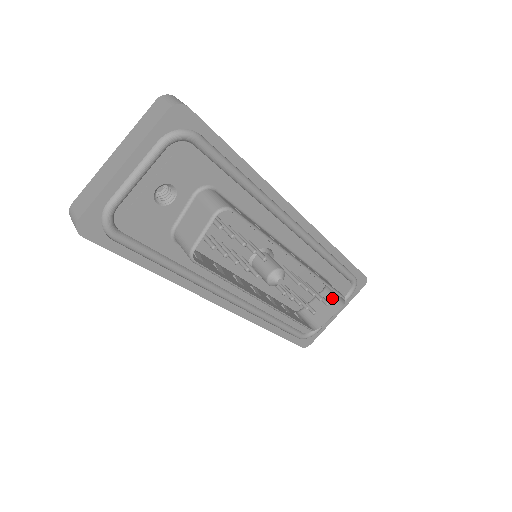
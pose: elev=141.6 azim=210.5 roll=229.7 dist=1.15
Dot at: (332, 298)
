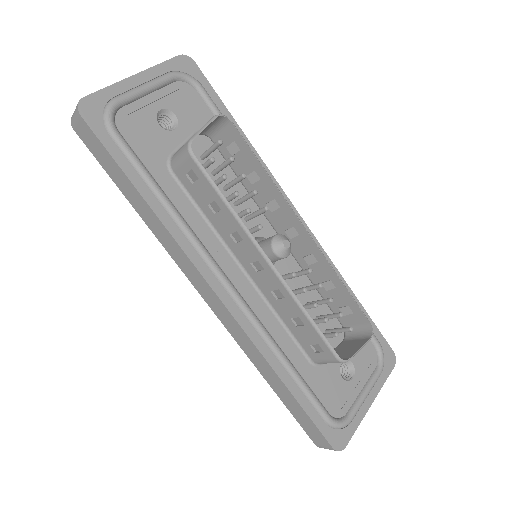
Dot at: (356, 338)
